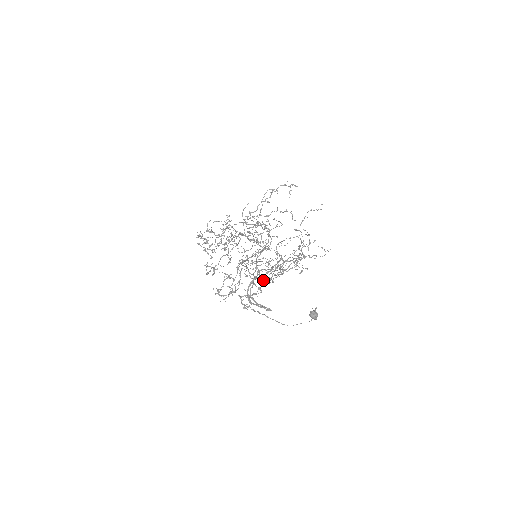
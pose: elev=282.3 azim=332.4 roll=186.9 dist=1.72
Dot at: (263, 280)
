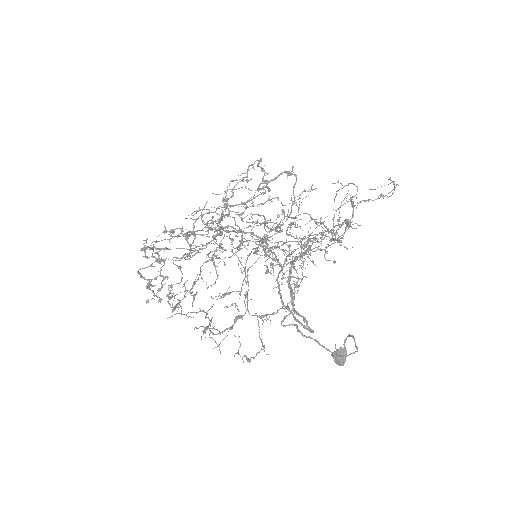
Dot at: (315, 251)
